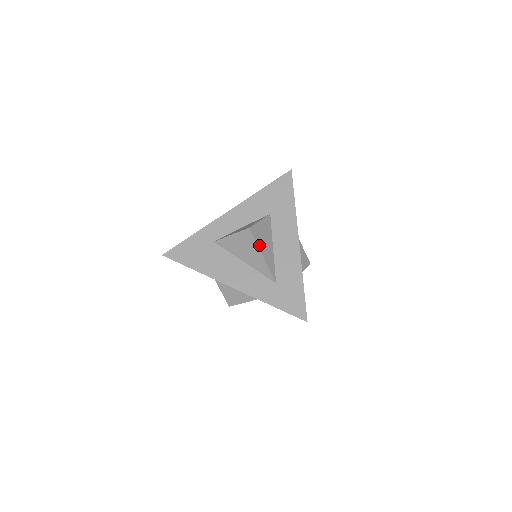
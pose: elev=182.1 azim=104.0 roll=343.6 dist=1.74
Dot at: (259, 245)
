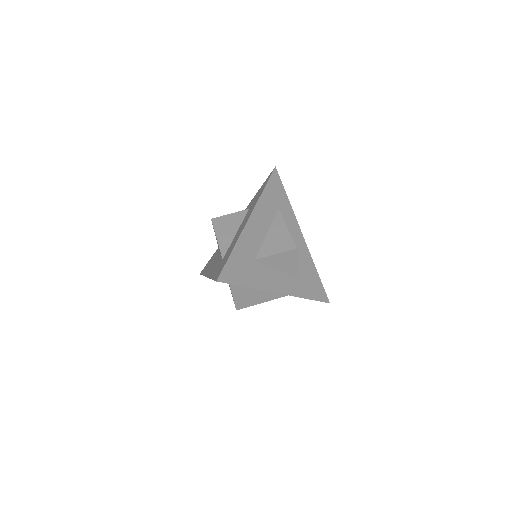
Dot at: (217, 231)
